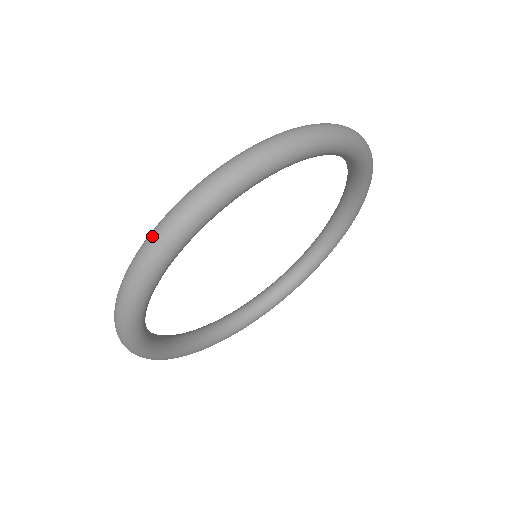
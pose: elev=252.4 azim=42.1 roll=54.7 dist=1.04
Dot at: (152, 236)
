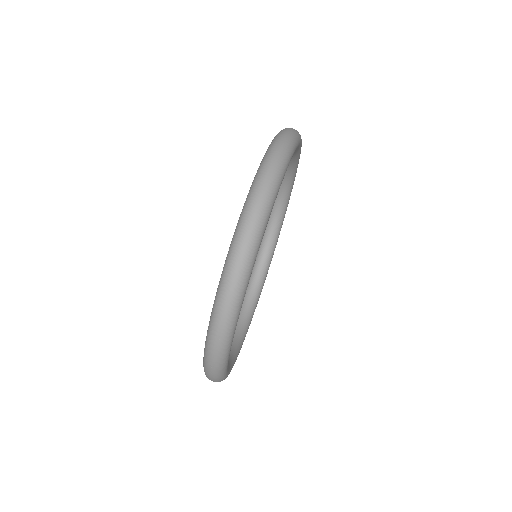
Dot at: (225, 291)
